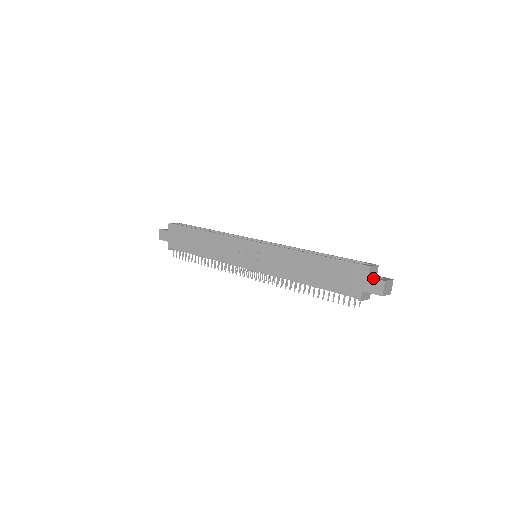
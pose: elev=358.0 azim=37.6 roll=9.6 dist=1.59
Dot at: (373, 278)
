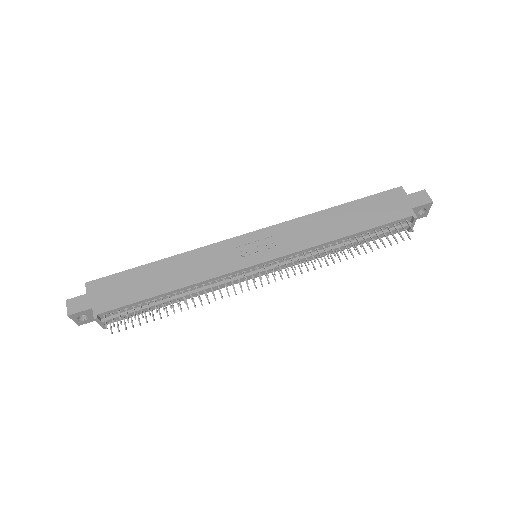
Dot at: (413, 193)
